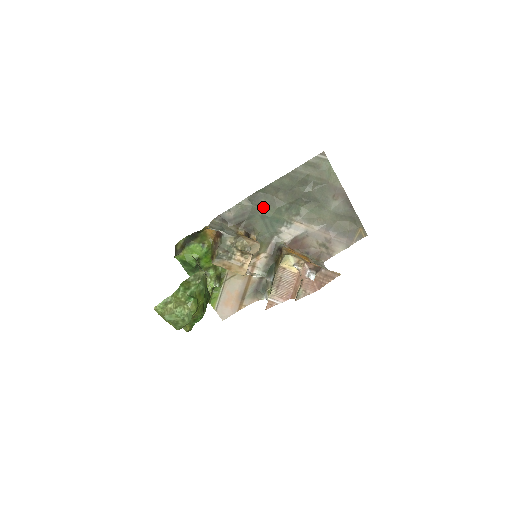
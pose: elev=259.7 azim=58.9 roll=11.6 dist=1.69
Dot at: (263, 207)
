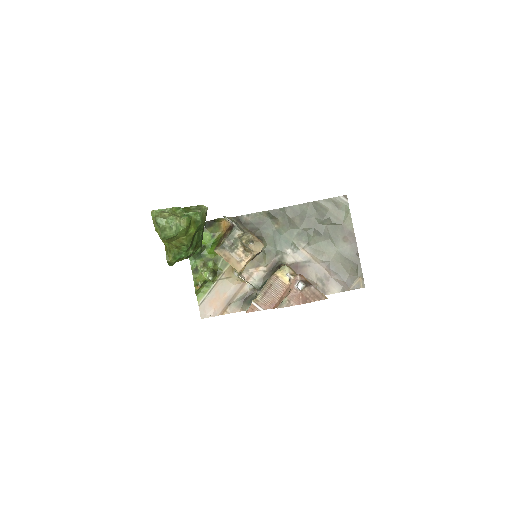
Dot at: (278, 224)
